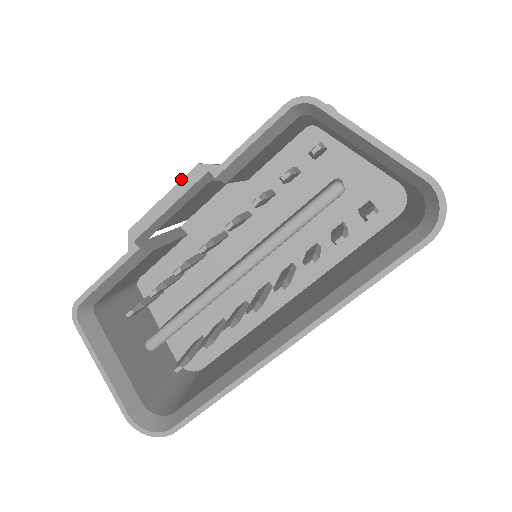
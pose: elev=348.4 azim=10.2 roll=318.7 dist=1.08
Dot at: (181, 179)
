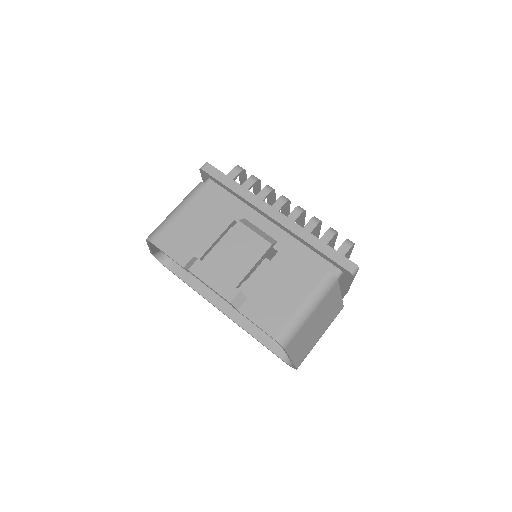
Dot at: (220, 295)
